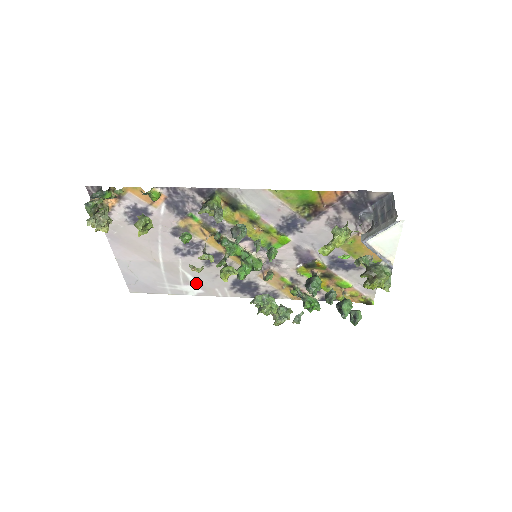
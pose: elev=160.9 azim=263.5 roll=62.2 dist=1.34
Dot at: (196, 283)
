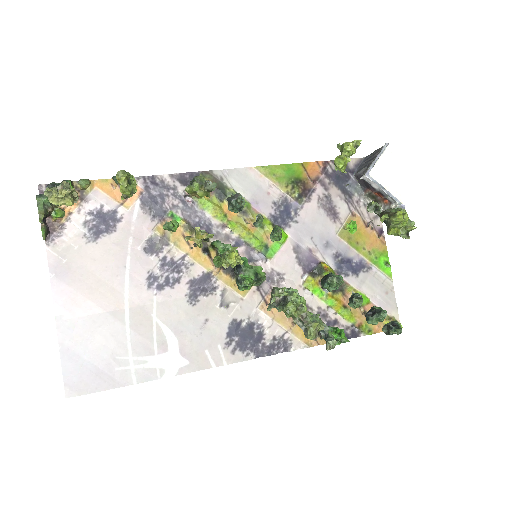
Dot at: (176, 345)
